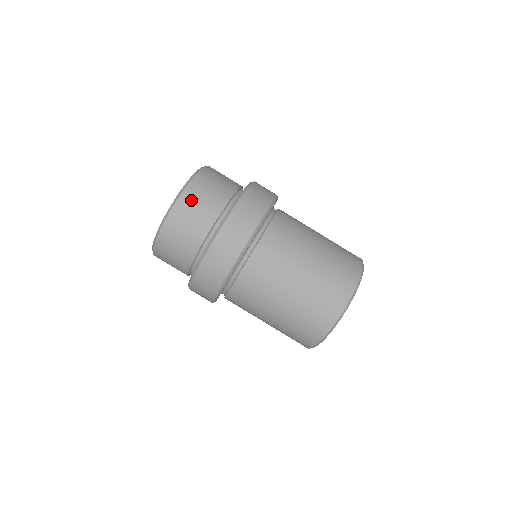
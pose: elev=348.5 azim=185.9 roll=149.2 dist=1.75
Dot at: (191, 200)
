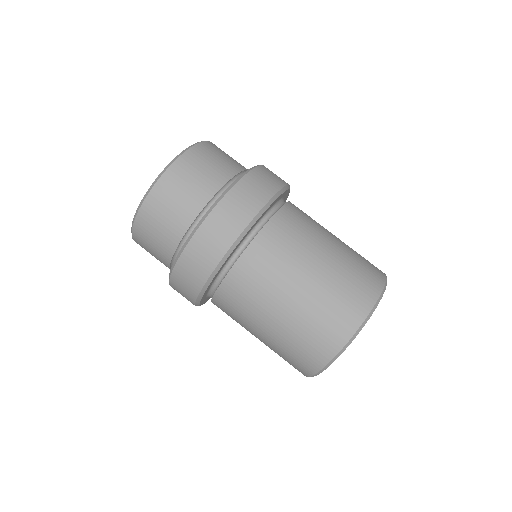
Dot at: (146, 227)
